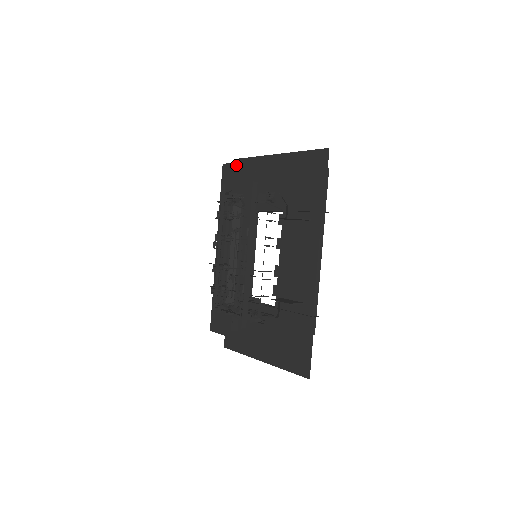
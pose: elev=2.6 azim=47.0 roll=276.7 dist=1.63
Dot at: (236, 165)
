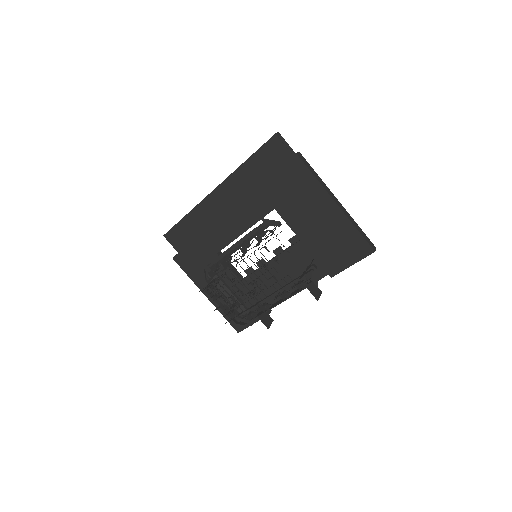
Dot at: (289, 156)
